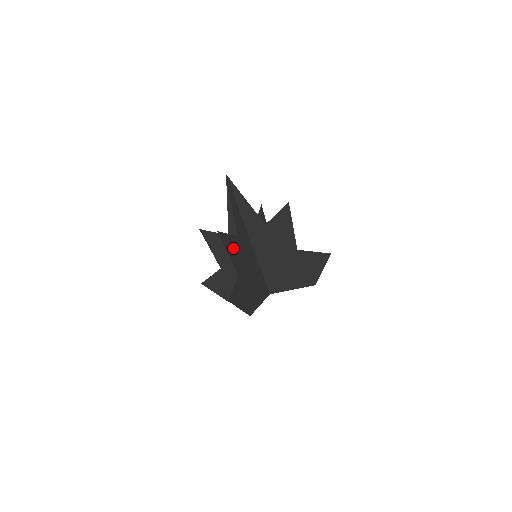
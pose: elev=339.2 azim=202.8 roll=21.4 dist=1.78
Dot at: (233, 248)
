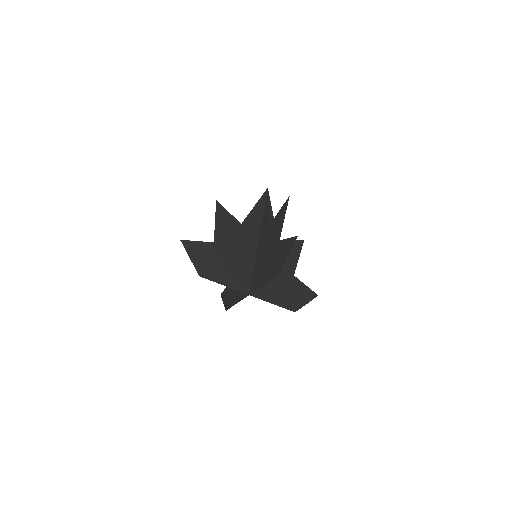
Dot at: (278, 222)
